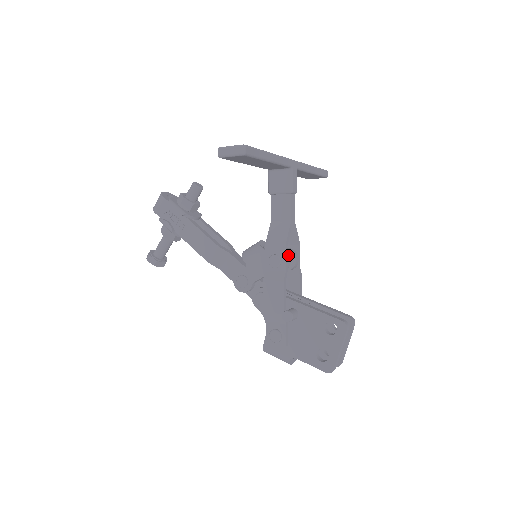
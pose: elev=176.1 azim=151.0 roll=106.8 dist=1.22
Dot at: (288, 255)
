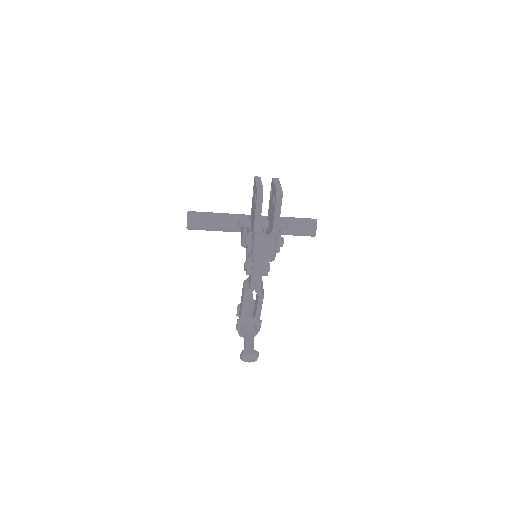
Dot at: occluded
